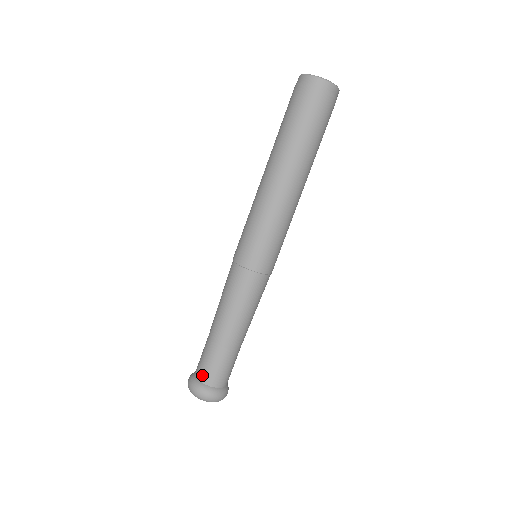
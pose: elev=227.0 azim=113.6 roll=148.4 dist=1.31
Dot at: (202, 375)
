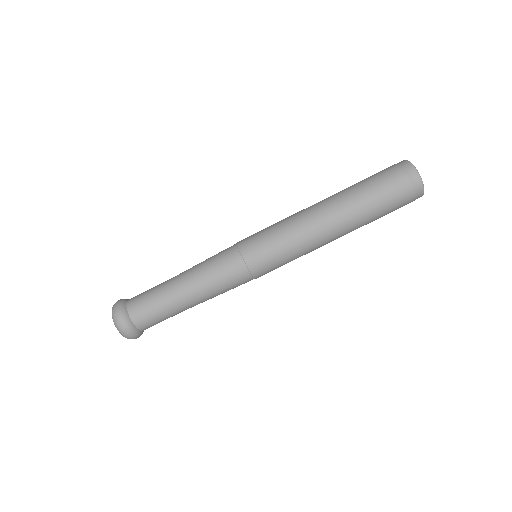
Dot at: (137, 315)
